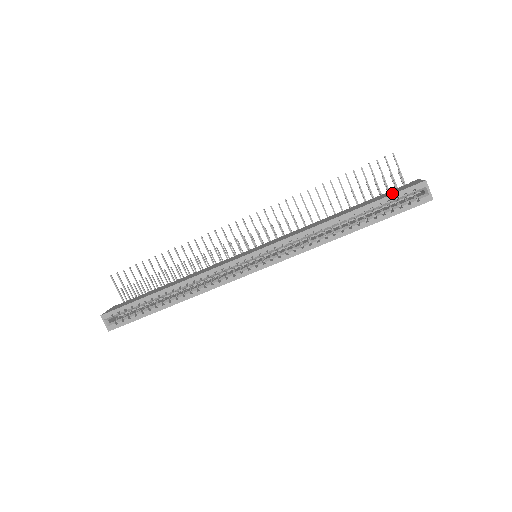
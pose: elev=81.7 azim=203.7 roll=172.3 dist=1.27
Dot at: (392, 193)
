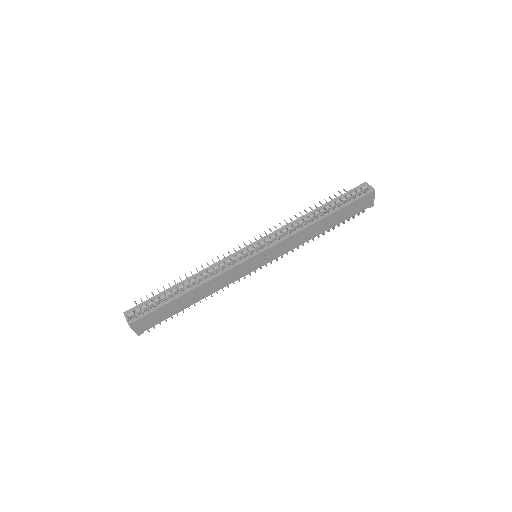
Dot at: (346, 194)
